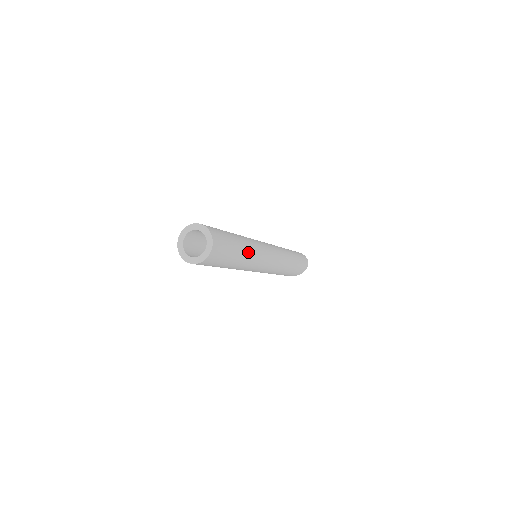
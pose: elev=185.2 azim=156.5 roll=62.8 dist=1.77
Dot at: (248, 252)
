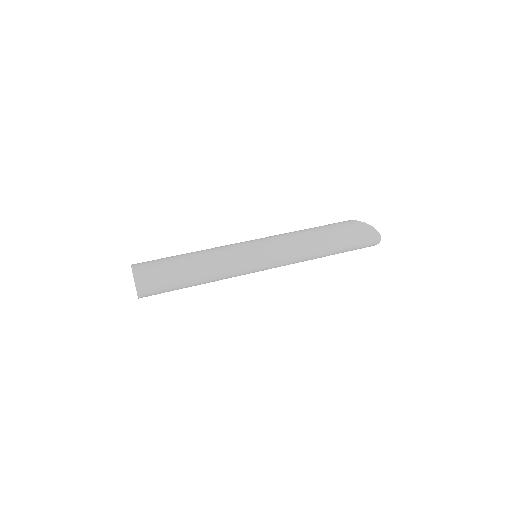
Dot at: (208, 282)
